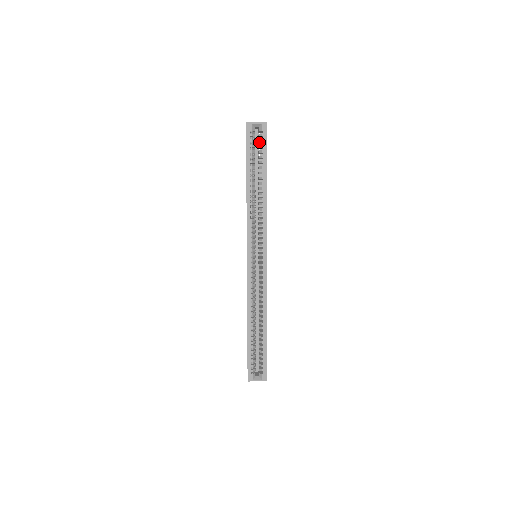
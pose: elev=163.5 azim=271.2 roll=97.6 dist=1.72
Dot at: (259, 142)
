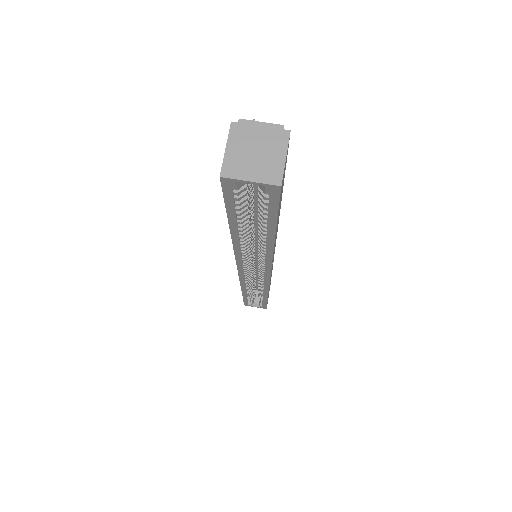
Dot at: occluded
